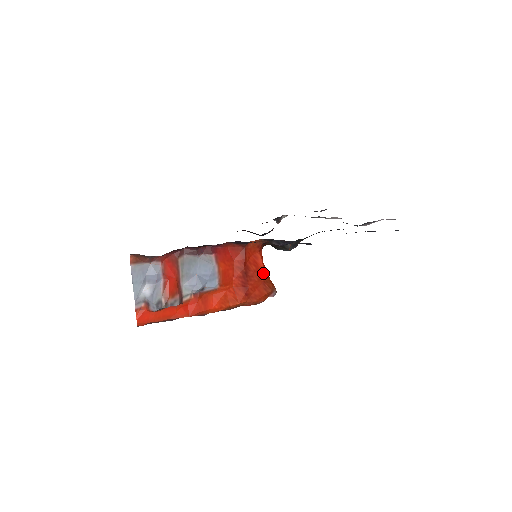
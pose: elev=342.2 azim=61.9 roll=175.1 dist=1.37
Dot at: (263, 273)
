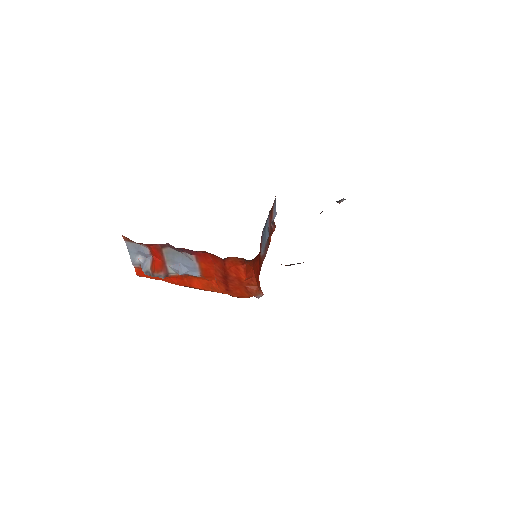
Dot at: (247, 280)
